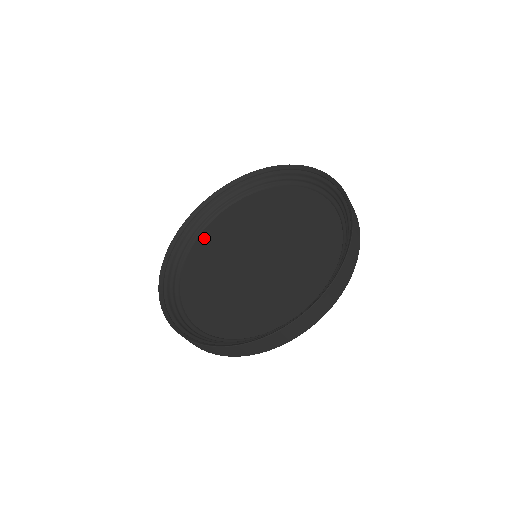
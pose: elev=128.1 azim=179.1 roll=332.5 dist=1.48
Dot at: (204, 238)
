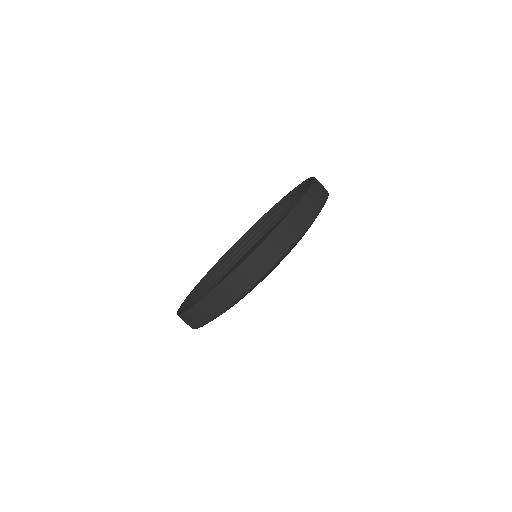
Dot at: (265, 234)
